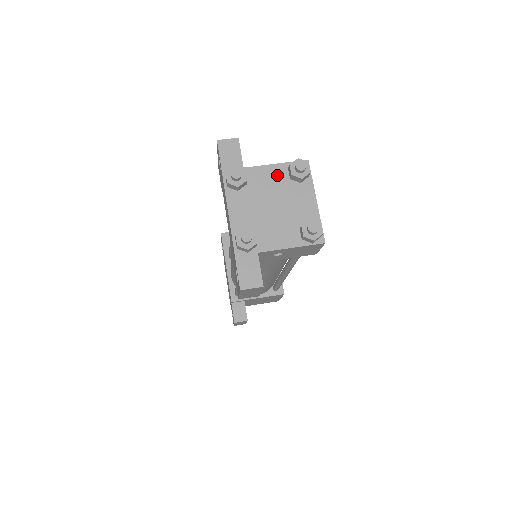
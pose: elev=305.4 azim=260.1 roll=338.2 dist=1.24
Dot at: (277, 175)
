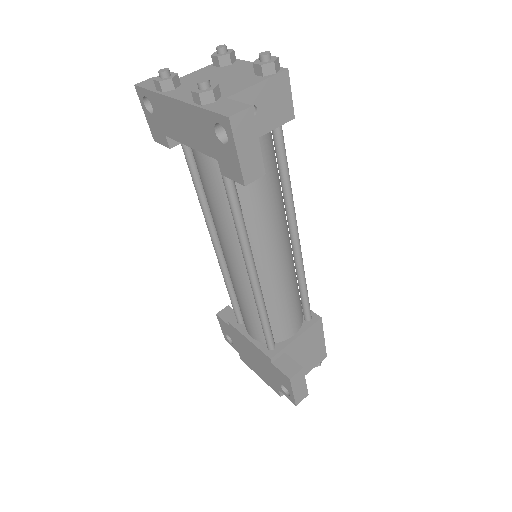
Dot at: (206, 71)
